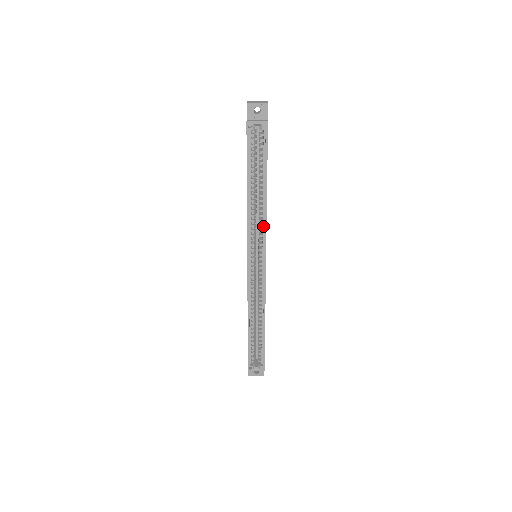
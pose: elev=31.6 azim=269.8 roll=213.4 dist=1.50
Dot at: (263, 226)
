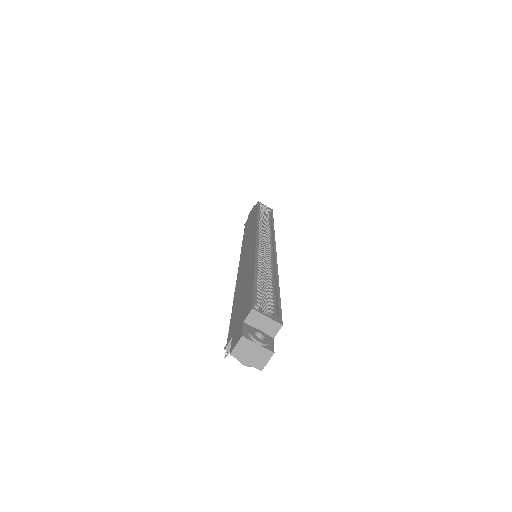
Dot at: (270, 234)
